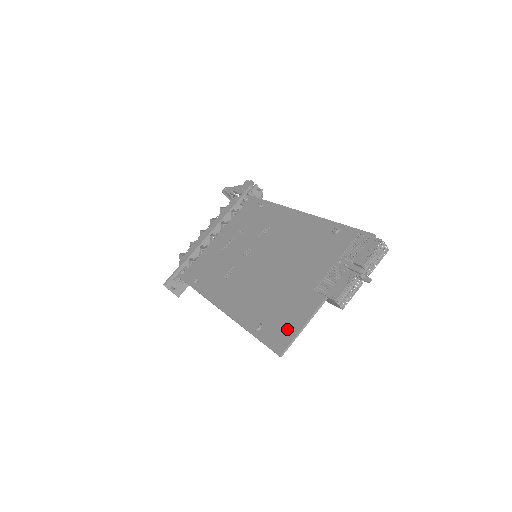
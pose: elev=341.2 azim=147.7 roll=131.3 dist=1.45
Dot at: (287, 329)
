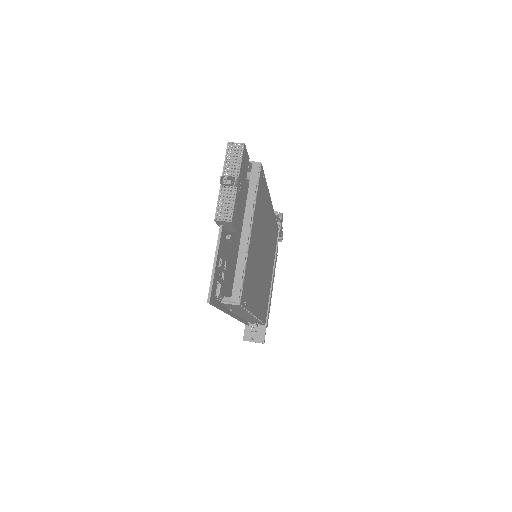
Dot at: occluded
